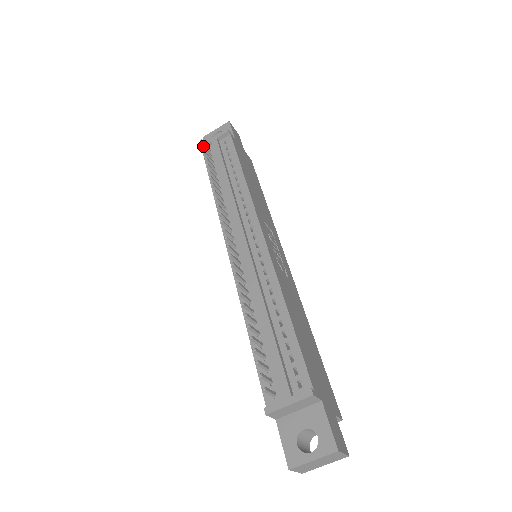
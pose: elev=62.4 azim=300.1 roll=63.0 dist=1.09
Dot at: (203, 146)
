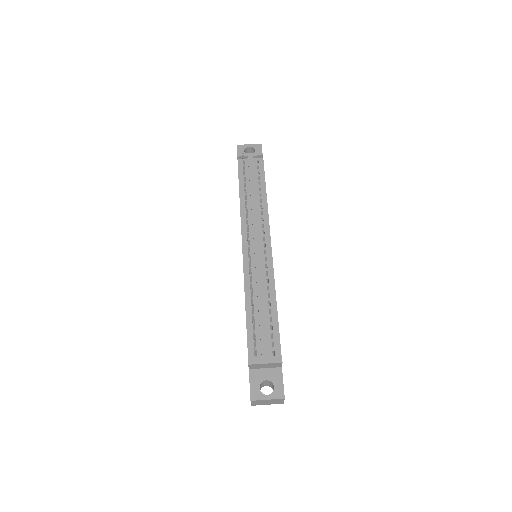
Dot at: occluded
